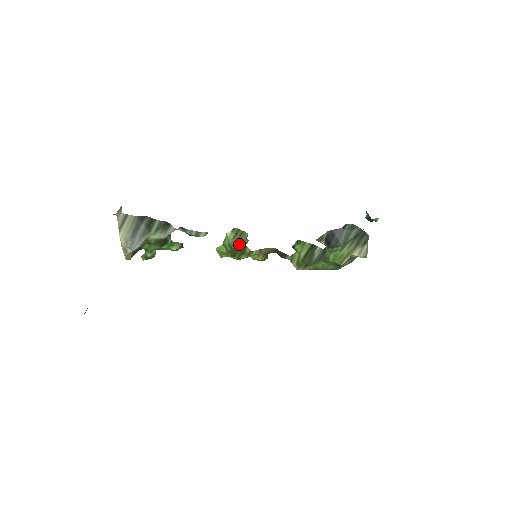
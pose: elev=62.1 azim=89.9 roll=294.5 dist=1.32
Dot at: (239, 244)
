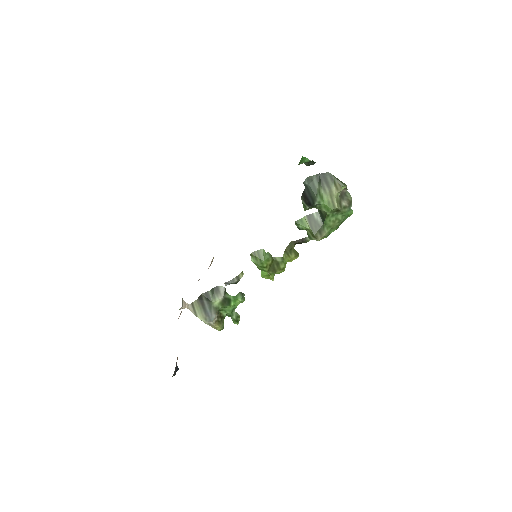
Dot at: (264, 260)
